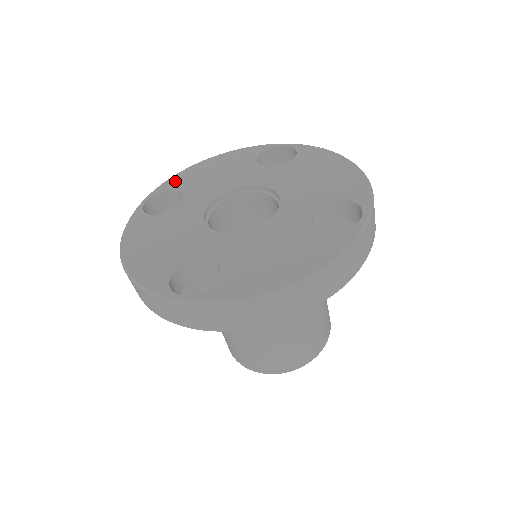
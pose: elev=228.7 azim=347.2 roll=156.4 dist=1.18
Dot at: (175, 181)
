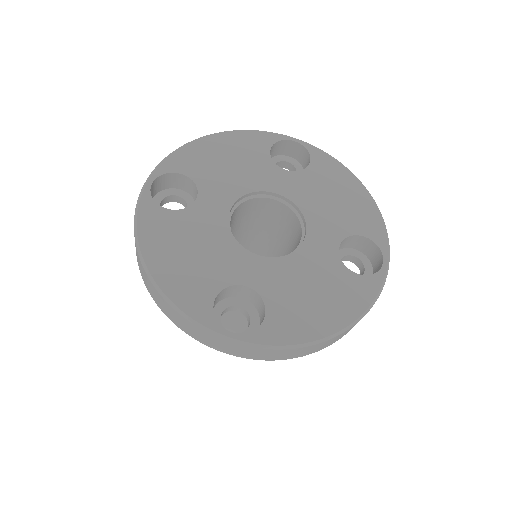
Dot at: (181, 160)
